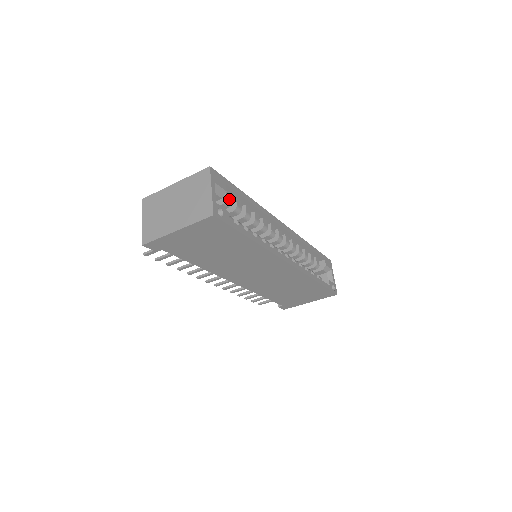
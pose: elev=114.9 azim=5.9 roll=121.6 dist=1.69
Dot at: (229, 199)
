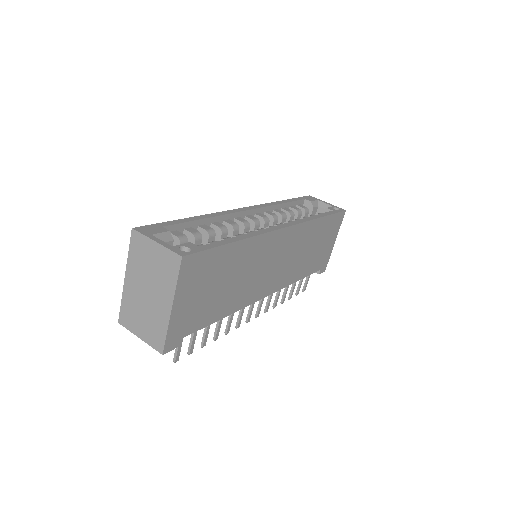
Dot at: (180, 235)
